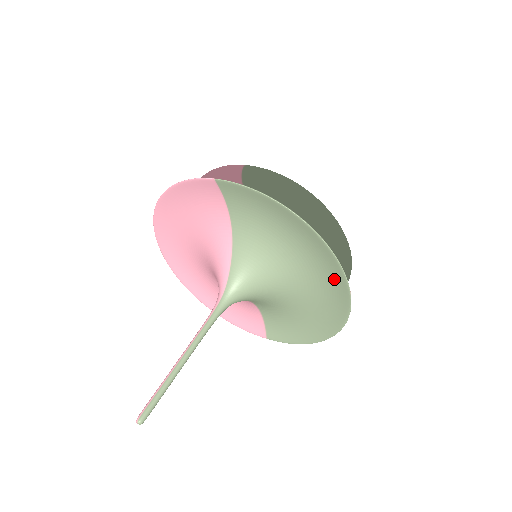
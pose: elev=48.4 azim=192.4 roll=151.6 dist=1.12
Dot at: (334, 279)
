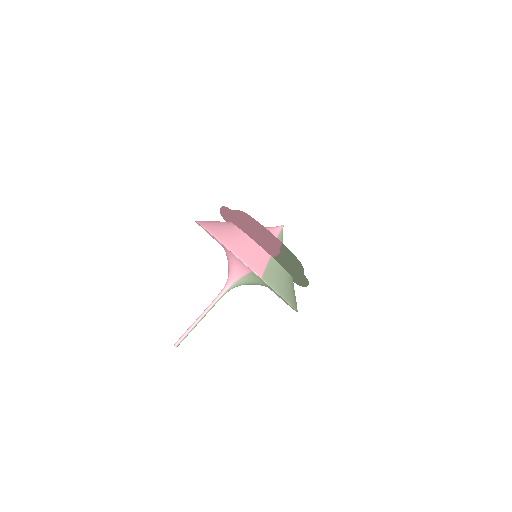
Dot at: occluded
